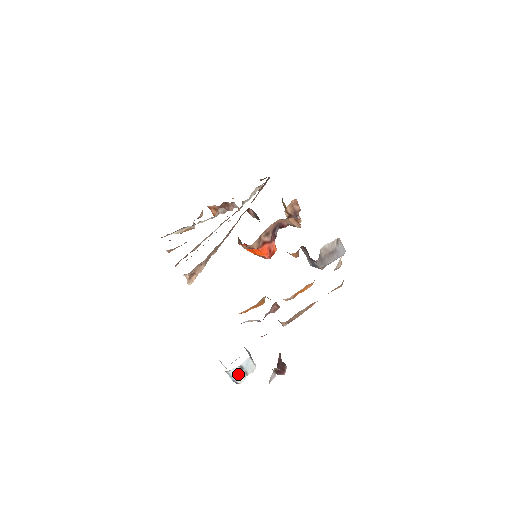
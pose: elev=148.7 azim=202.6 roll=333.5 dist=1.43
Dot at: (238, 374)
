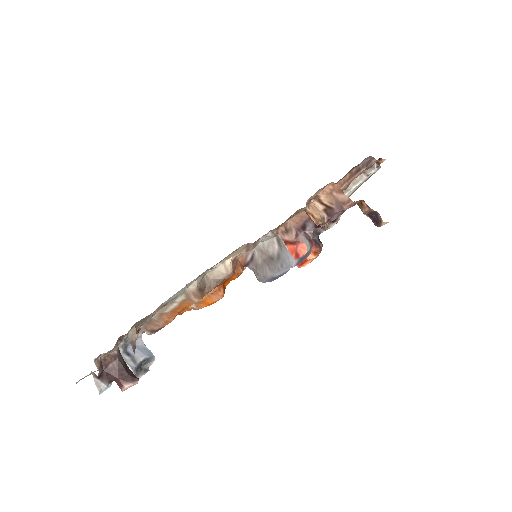
Dot at: occluded
